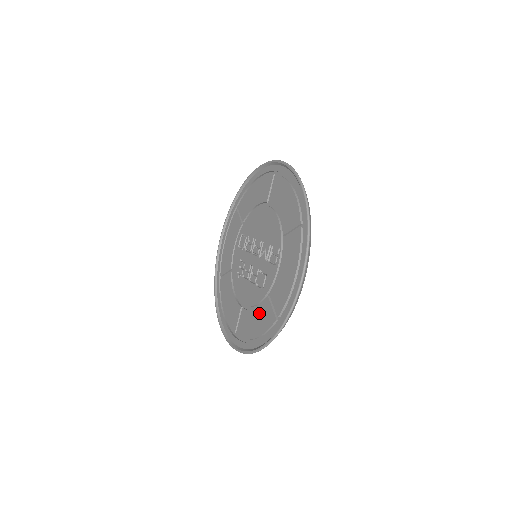
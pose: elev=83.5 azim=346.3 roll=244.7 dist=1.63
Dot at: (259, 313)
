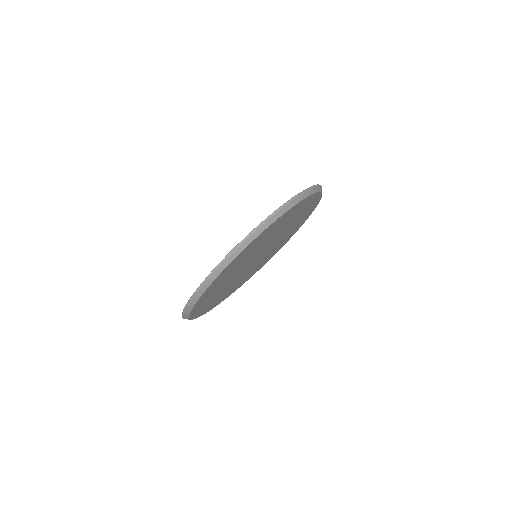
Dot at: occluded
